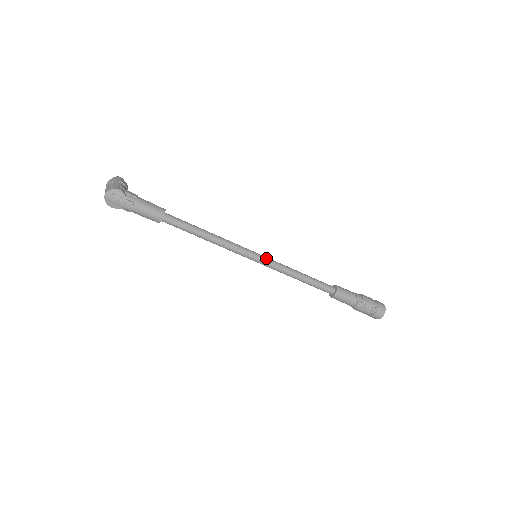
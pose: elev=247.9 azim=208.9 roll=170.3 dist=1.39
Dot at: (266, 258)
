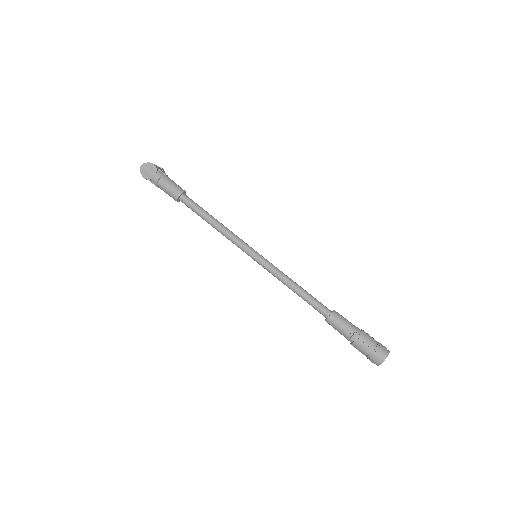
Dot at: (264, 258)
